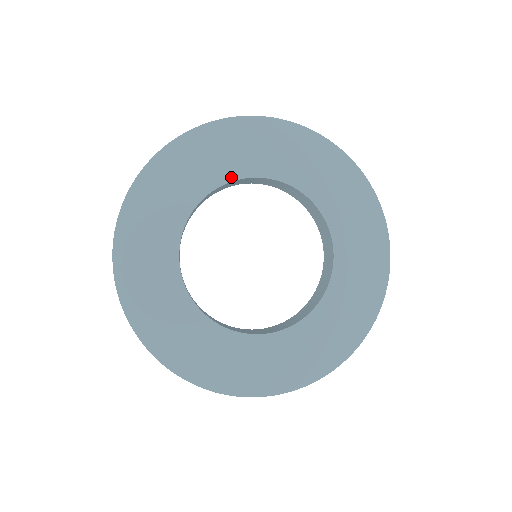
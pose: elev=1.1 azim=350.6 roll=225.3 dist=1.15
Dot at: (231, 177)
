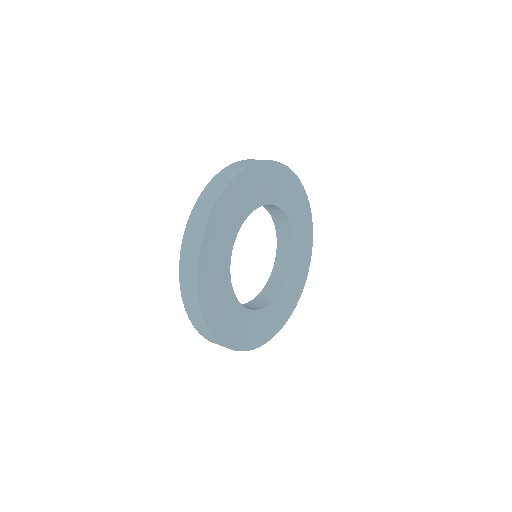
Dot at: (231, 248)
